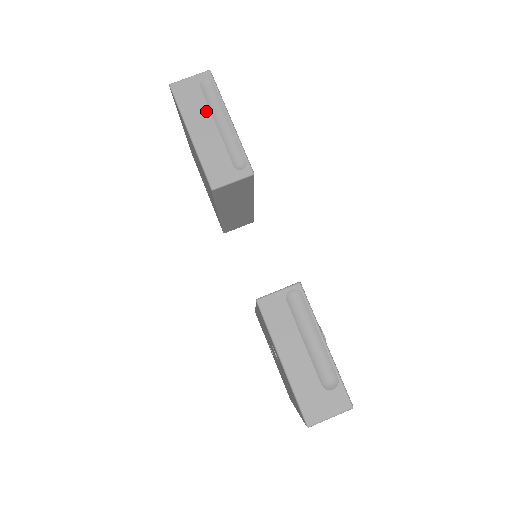
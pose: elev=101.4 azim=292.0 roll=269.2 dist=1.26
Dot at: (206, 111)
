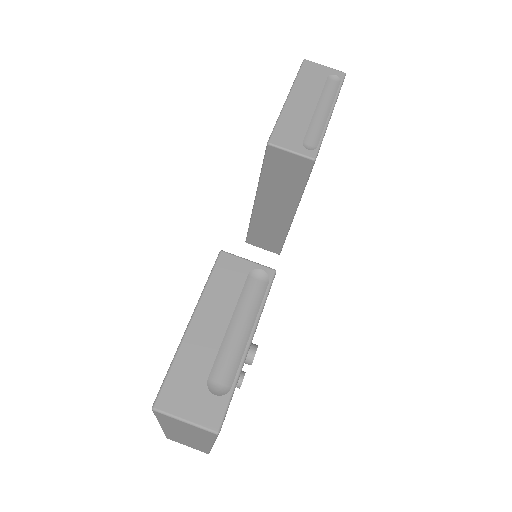
Dot at: (317, 93)
